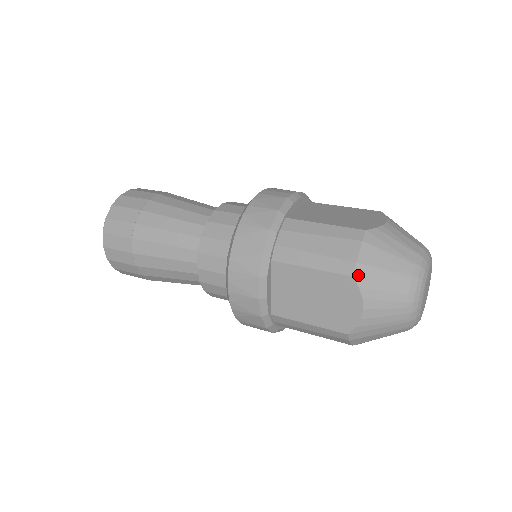
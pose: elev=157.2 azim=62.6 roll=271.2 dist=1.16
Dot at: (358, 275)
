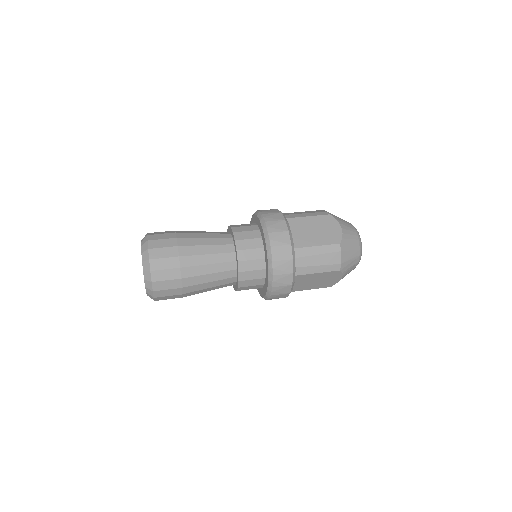
Dot at: (331, 215)
